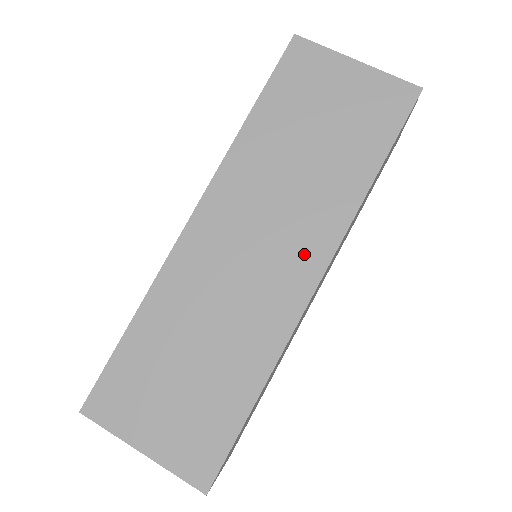
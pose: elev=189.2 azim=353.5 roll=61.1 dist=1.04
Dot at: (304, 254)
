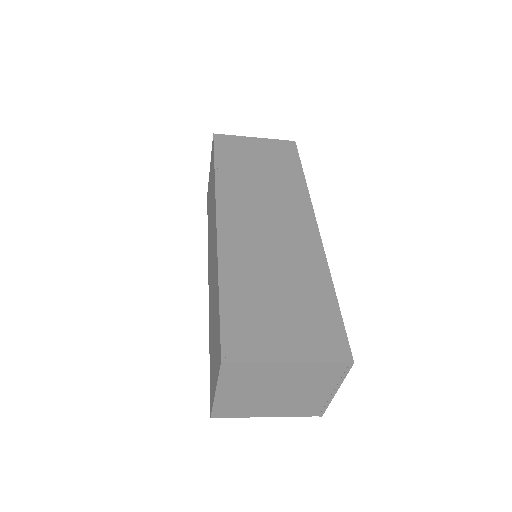
Dot at: (298, 216)
